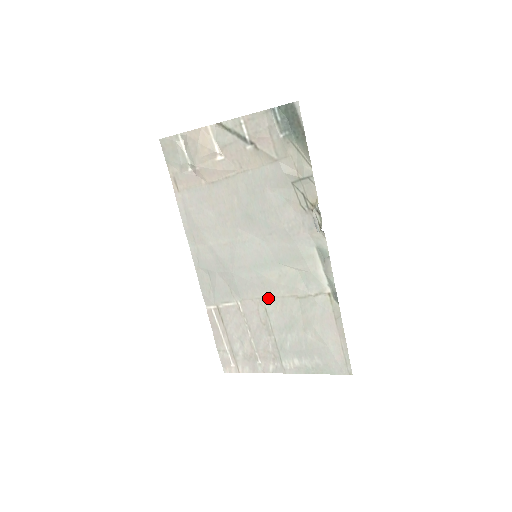
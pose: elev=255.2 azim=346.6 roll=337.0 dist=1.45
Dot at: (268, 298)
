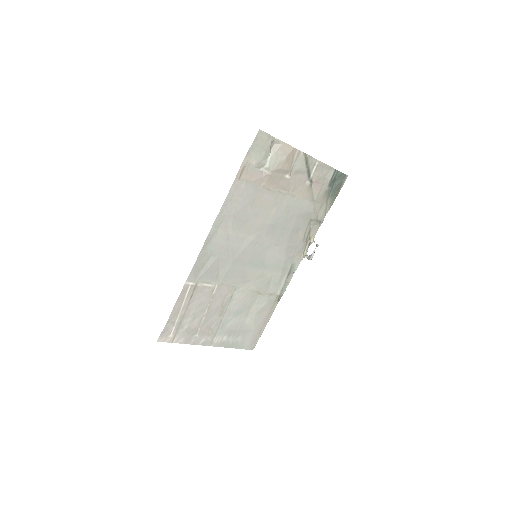
Dot at: (240, 288)
